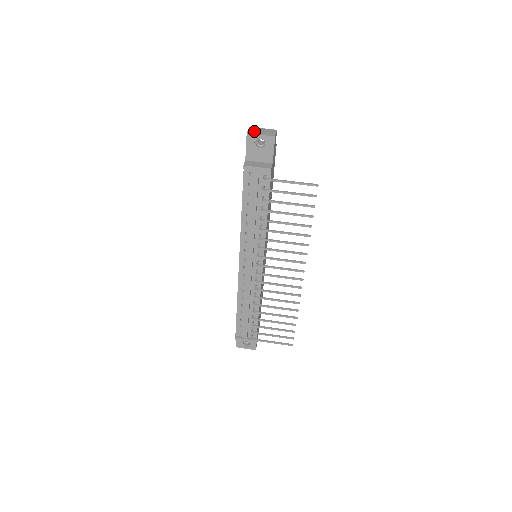
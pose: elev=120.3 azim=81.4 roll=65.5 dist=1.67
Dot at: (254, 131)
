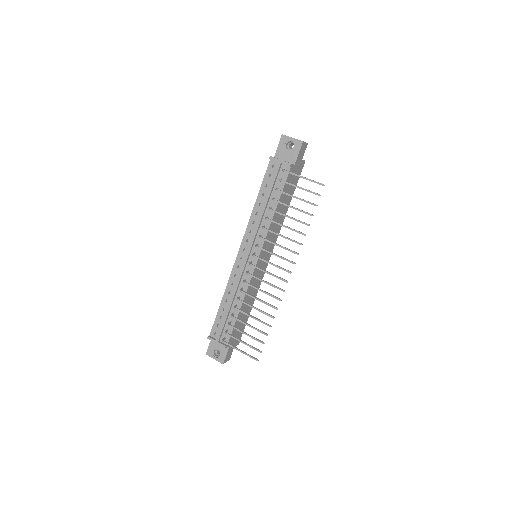
Dot at: occluded
